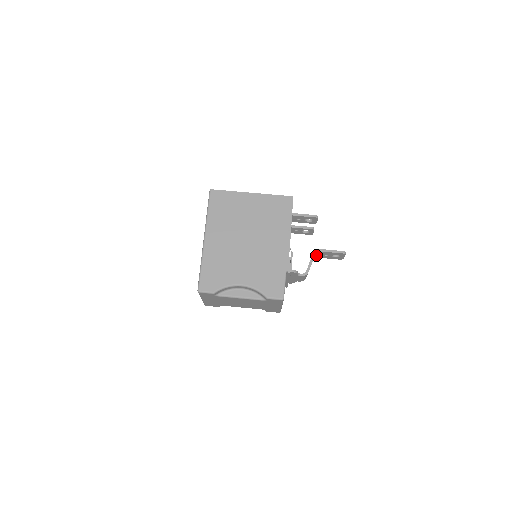
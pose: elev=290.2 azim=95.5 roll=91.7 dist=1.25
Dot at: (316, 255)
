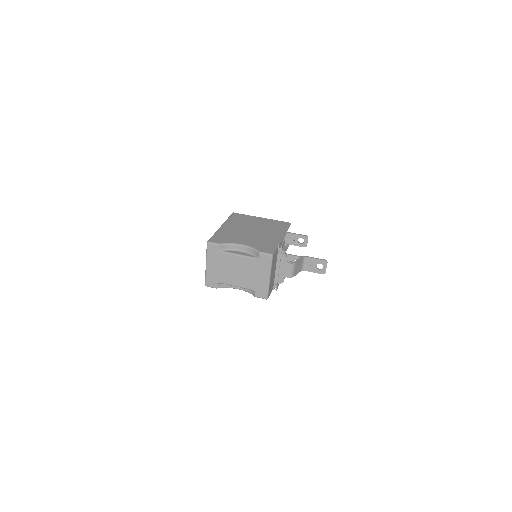
Dot at: (304, 264)
